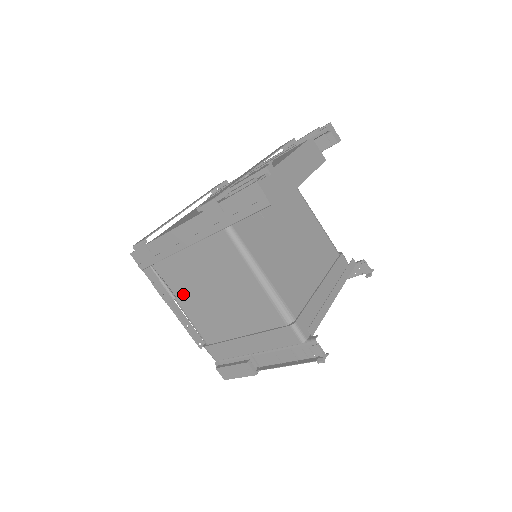
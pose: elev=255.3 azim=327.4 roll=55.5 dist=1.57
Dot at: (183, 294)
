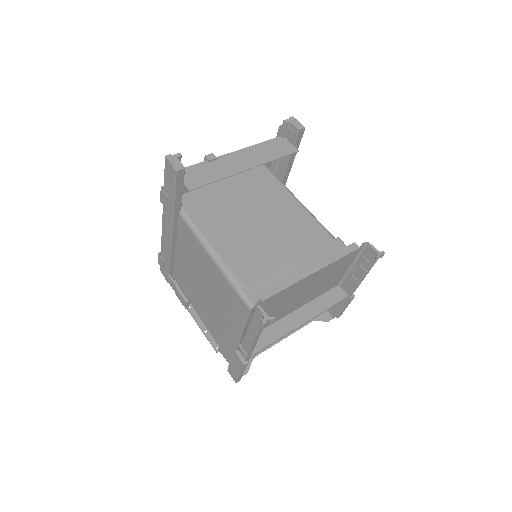
Dot at: (192, 296)
